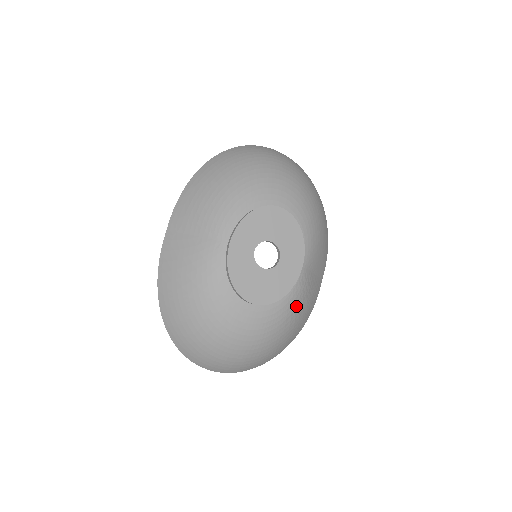
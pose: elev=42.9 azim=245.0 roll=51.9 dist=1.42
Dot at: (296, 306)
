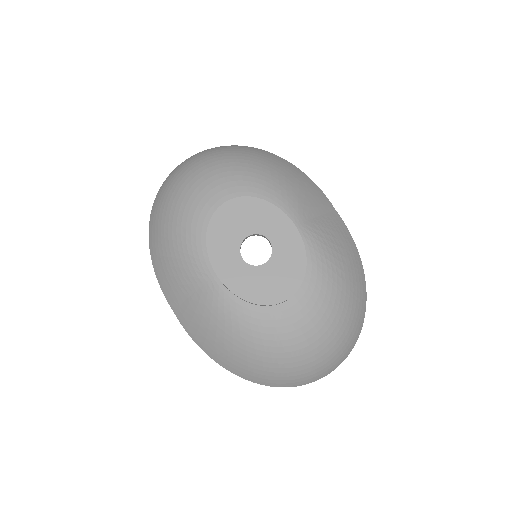
Dot at: (329, 260)
